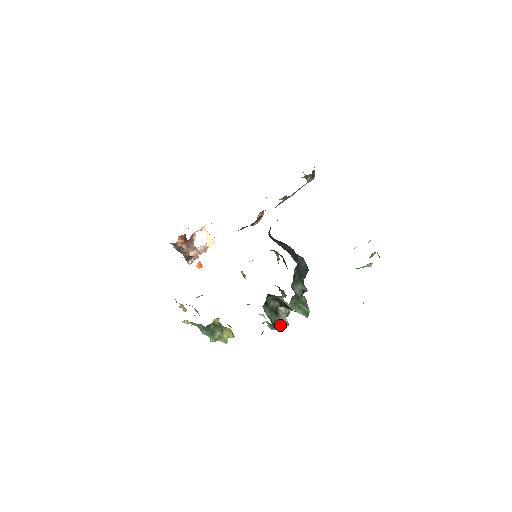
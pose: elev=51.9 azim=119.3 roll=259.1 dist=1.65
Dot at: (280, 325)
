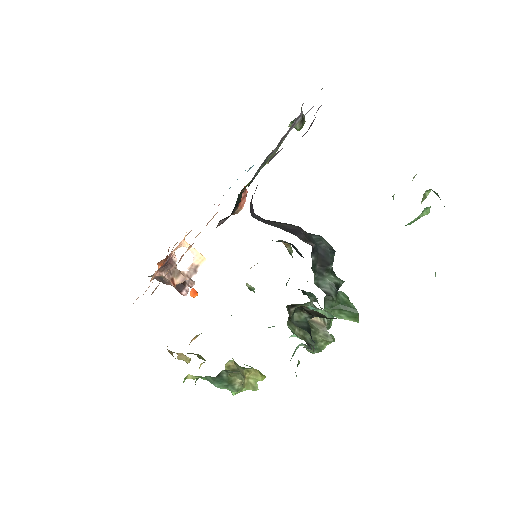
Dot at: (323, 343)
